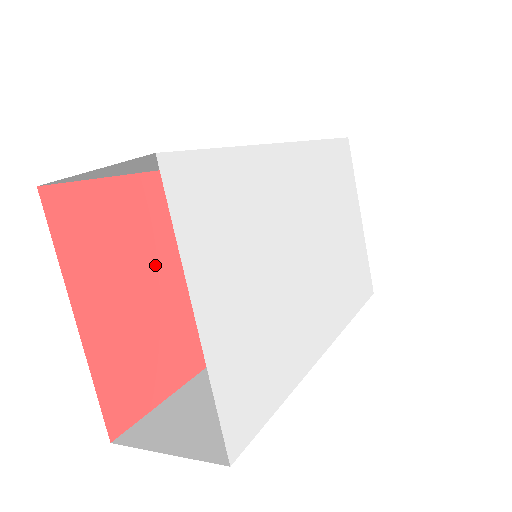
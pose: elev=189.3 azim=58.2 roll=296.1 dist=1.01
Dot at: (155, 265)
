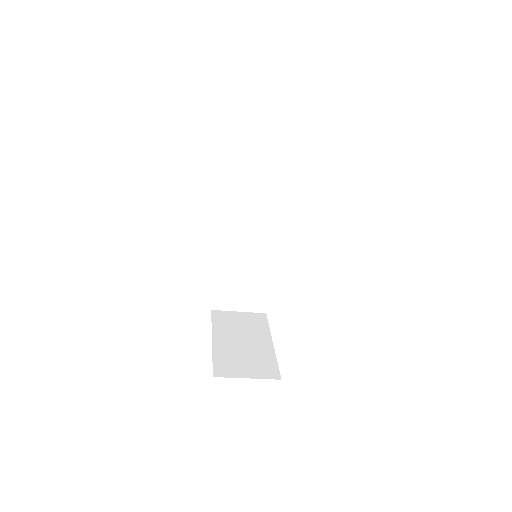
Dot at: occluded
